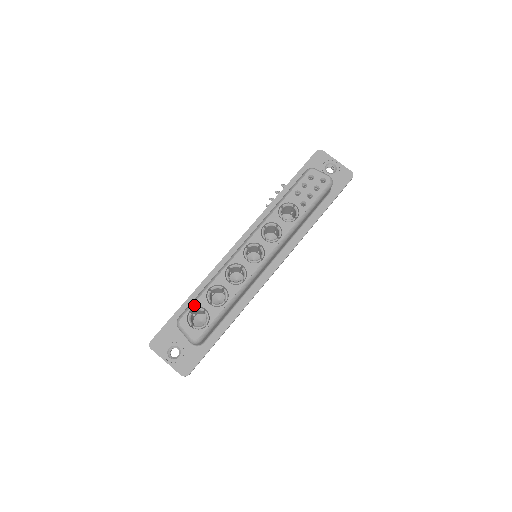
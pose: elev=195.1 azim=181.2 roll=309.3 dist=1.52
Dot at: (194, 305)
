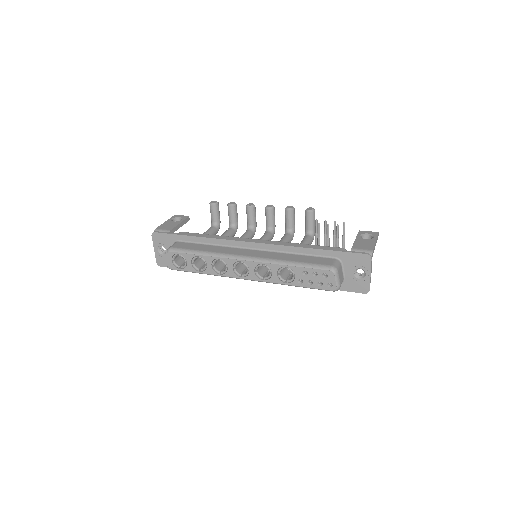
Dot at: (183, 254)
